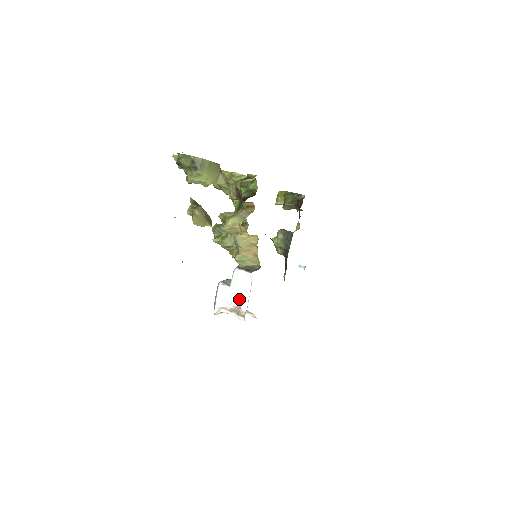
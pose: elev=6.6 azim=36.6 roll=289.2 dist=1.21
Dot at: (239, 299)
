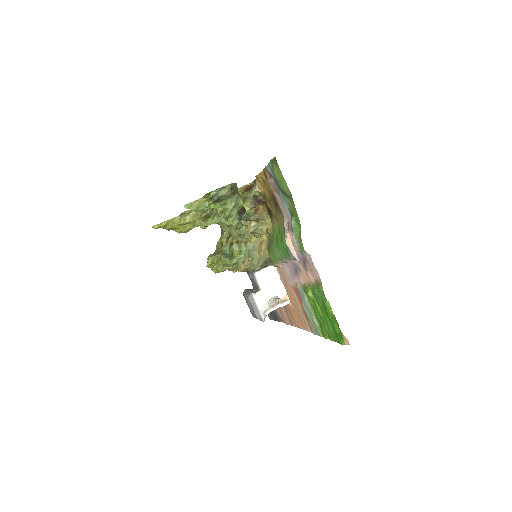
Dot at: (274, 292)
